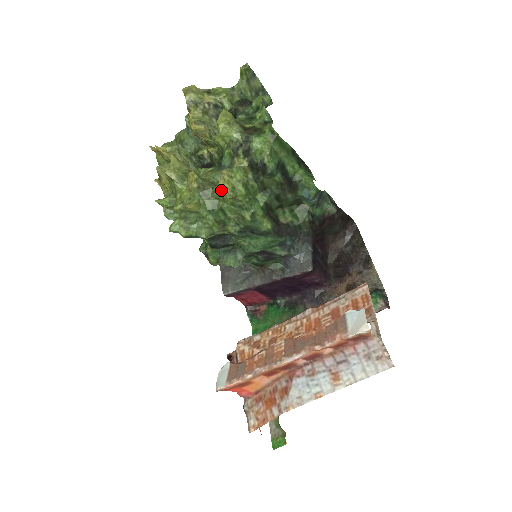
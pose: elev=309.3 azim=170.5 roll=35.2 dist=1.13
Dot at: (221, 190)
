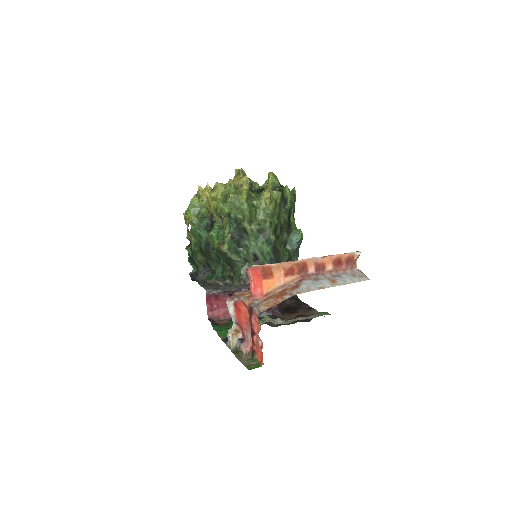
Dot at: (263, 197)
